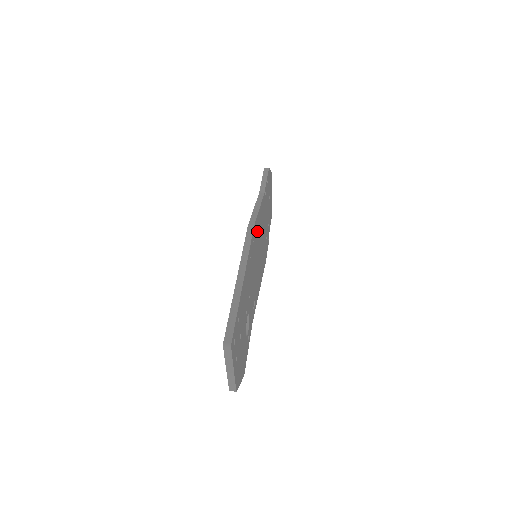
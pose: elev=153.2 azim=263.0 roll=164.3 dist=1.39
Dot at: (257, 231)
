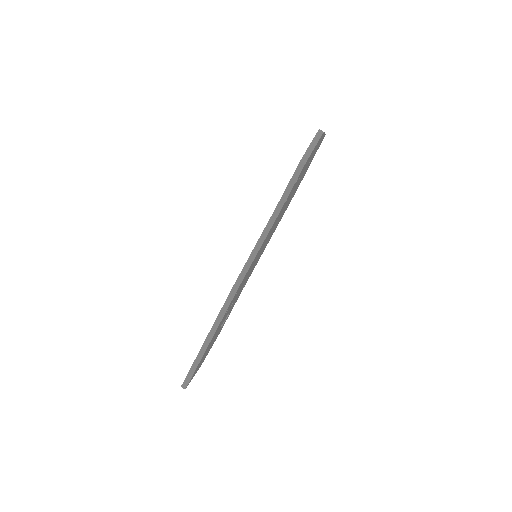
Dot at: (251, 266)
